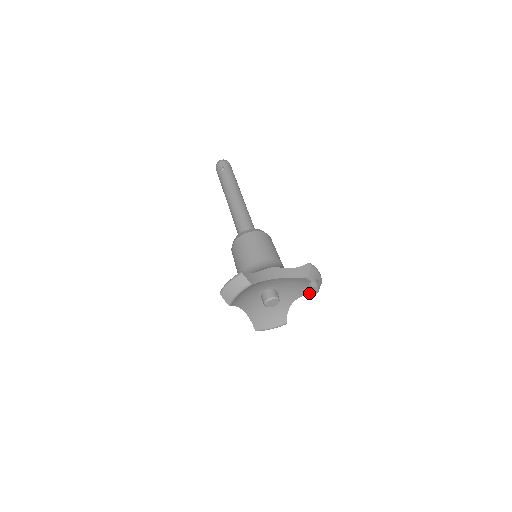
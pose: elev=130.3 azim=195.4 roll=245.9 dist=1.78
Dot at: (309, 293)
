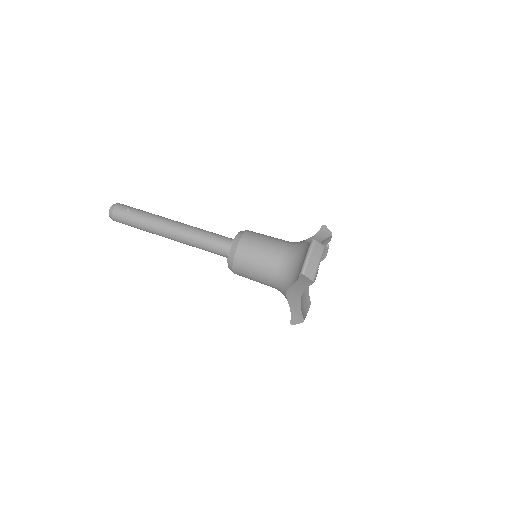
Dot at: (321, 259)
